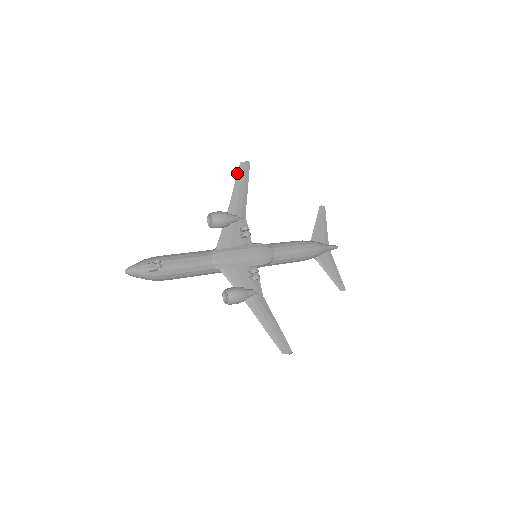
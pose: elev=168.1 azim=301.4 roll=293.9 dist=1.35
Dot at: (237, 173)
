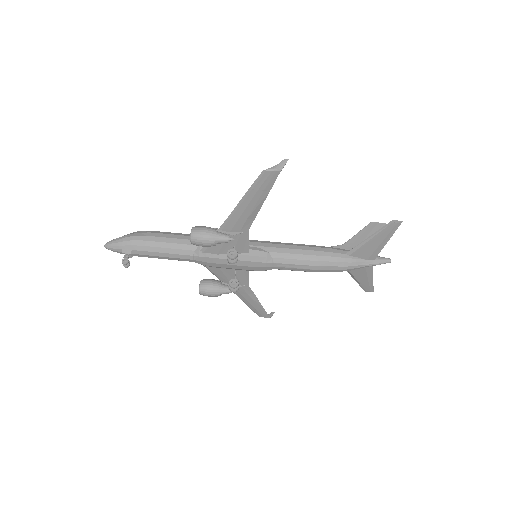
Dot at: (253, 183)
